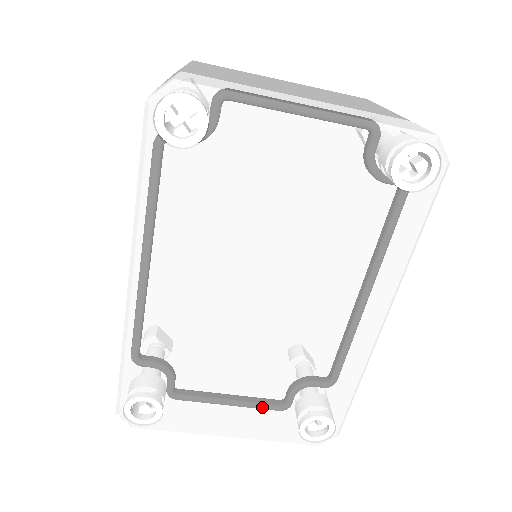
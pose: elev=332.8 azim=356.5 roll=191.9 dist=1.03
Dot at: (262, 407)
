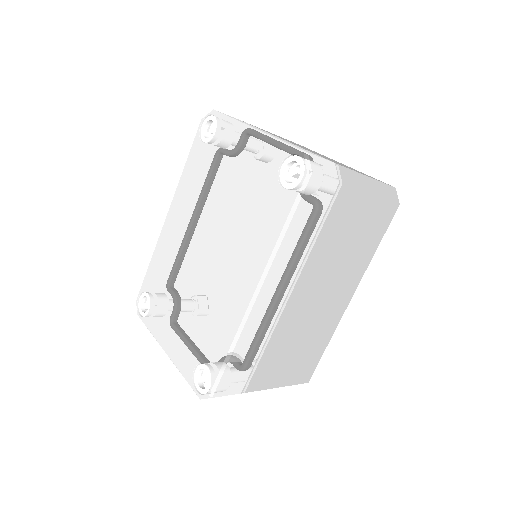
Dot at: (184, 335)
